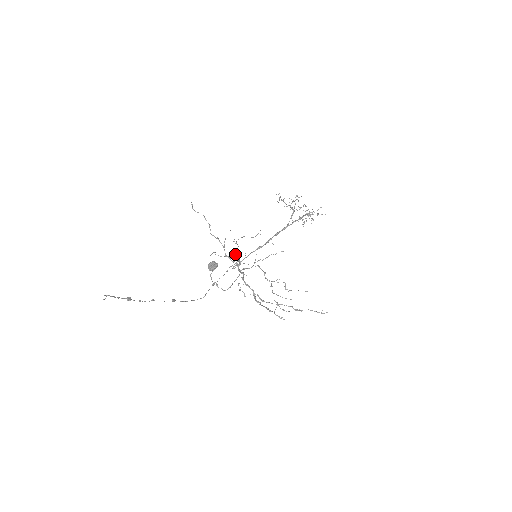
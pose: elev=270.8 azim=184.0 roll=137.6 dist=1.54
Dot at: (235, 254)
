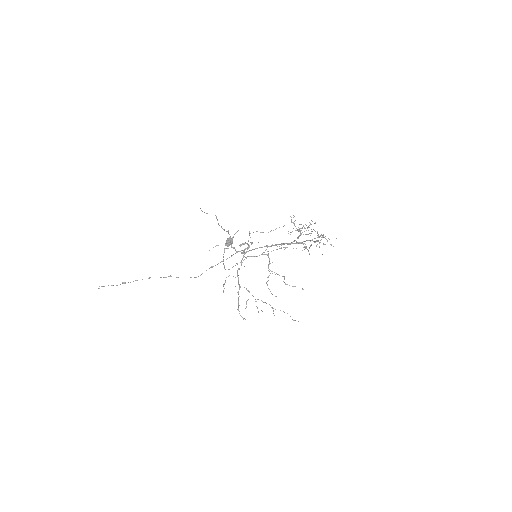
Dot at: (245, 243)
